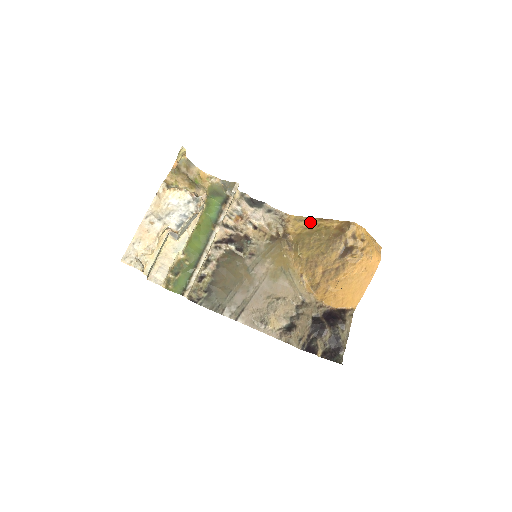
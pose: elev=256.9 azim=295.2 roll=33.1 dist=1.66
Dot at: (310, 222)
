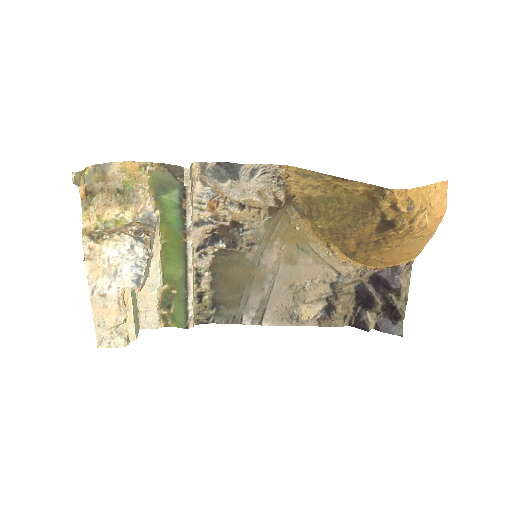
Dot at: (320, 180)
